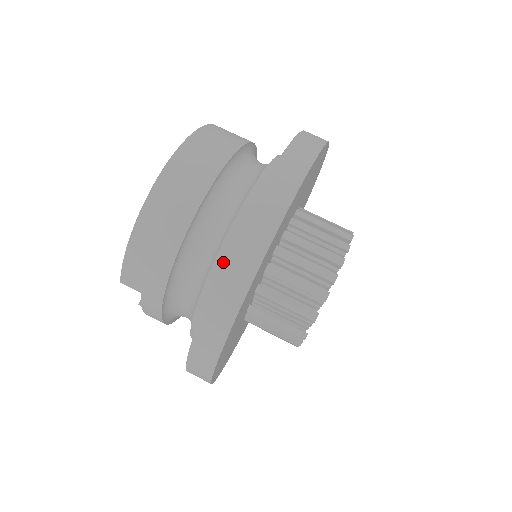
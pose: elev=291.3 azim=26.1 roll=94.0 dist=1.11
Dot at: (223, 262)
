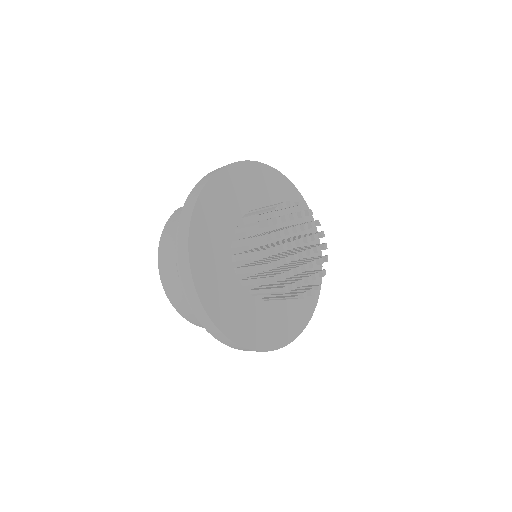
Dot at: occluded
